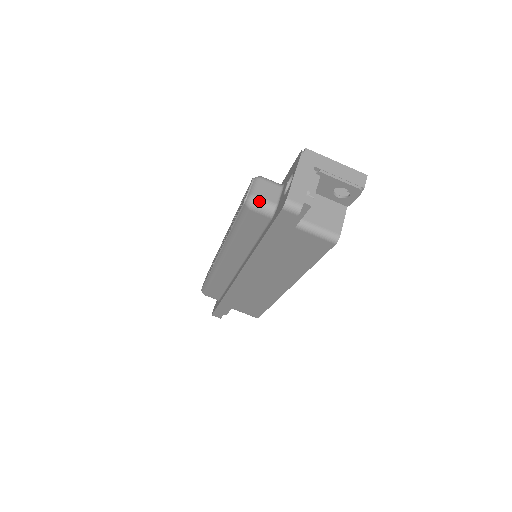
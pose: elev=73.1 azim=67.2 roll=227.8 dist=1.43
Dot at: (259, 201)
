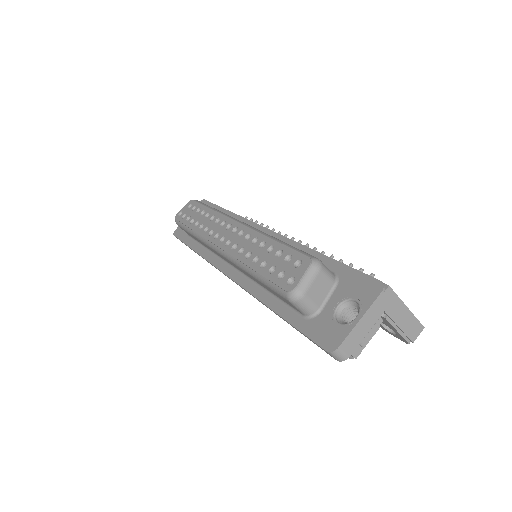
Dot at: (304, 302)
